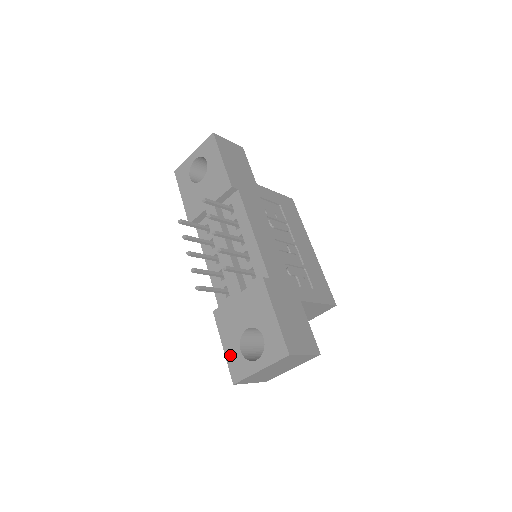
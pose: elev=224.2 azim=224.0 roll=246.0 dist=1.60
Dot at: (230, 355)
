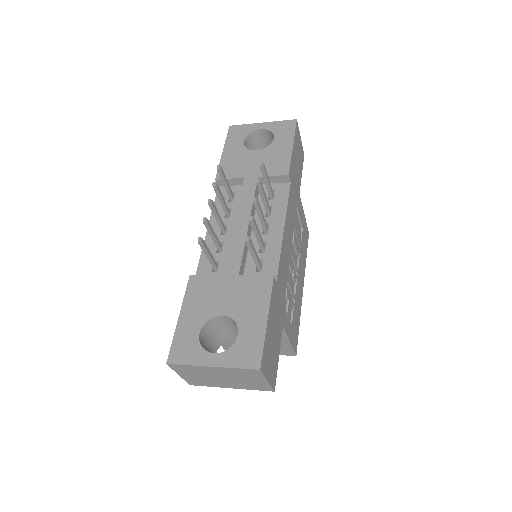
Dot at: (183, 330)
